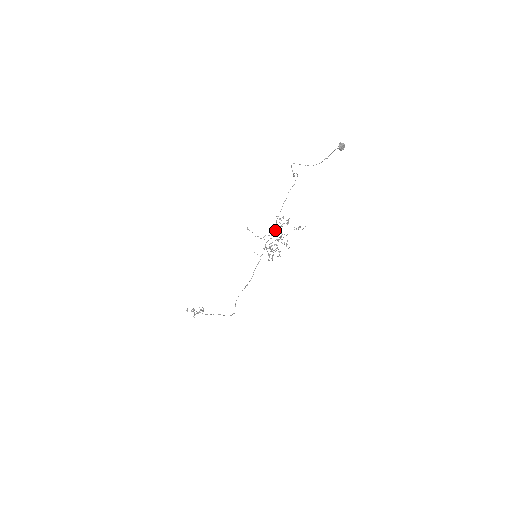
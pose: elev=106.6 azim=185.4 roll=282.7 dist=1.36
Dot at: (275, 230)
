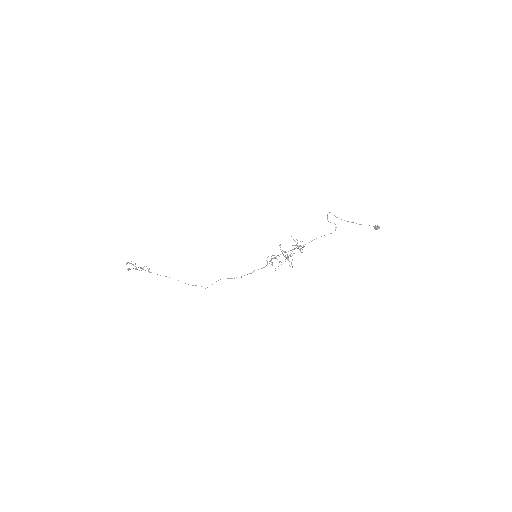
Dot at: occluded
